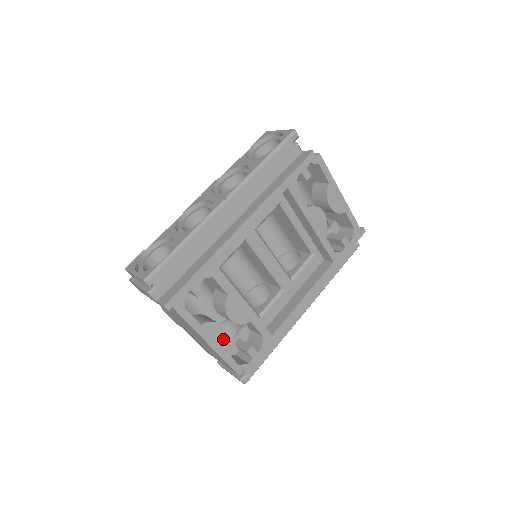
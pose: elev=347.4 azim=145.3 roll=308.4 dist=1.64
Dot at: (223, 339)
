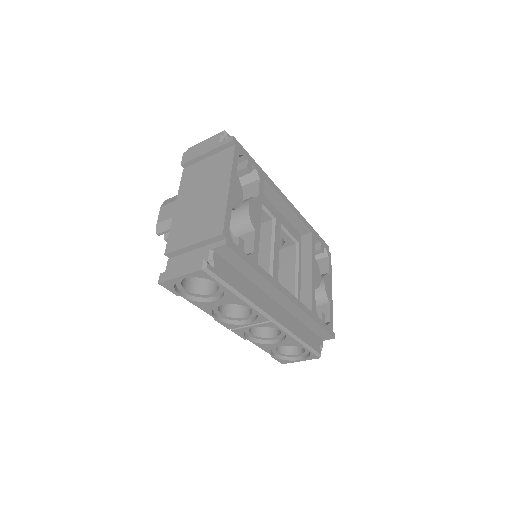
Dot at: (237, 202)
